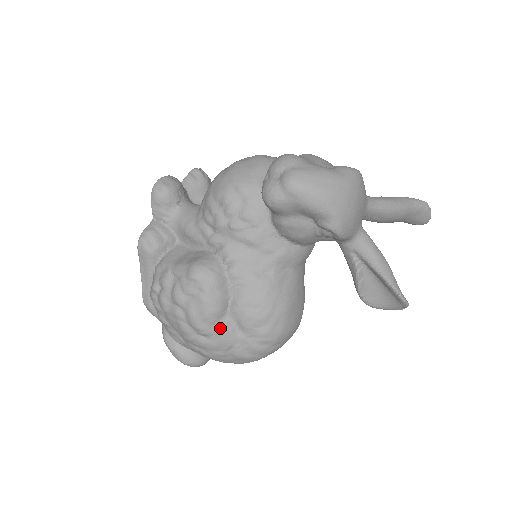
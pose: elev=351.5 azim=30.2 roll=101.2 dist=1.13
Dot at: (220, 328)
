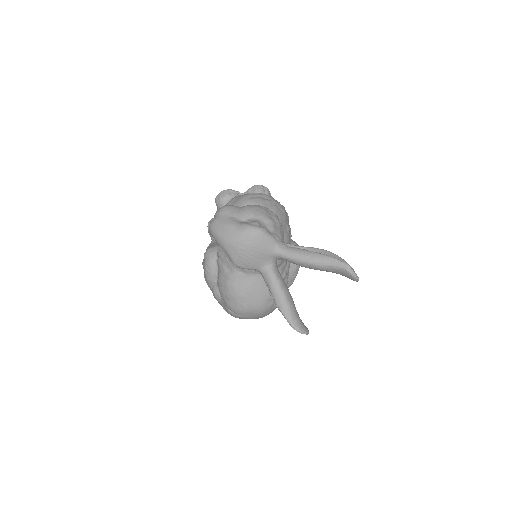
Dot at: (213, 290)
